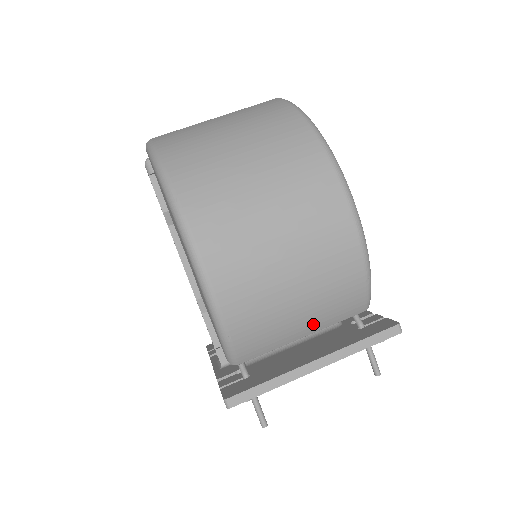
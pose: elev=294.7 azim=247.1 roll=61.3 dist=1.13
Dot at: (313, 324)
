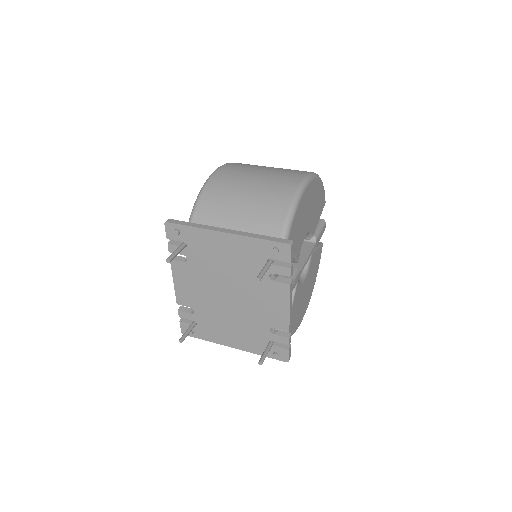
Dot at: (244, 222)
